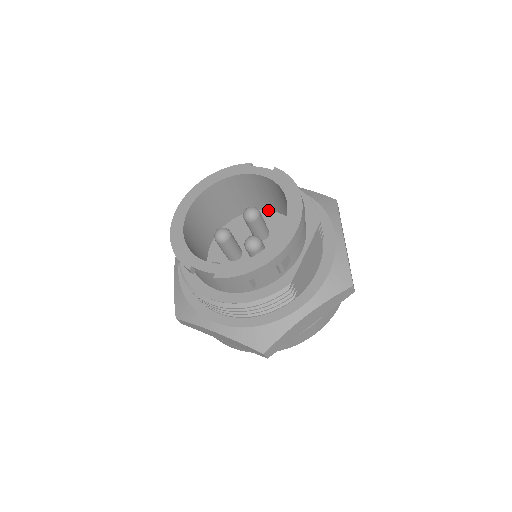
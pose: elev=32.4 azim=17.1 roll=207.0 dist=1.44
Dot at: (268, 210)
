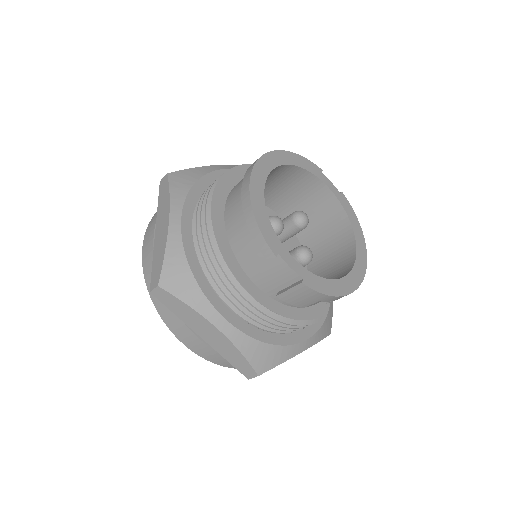
Dot at: (279, 214)
